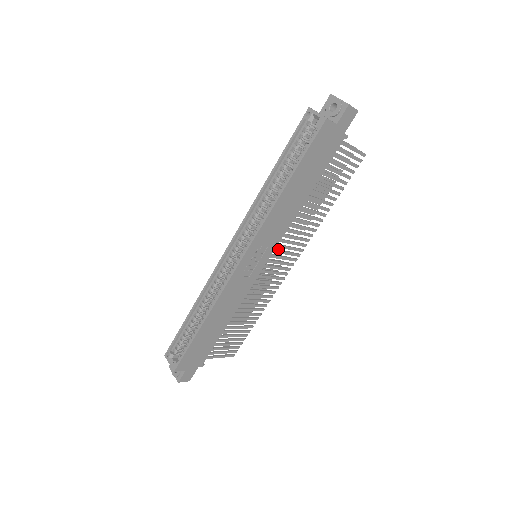
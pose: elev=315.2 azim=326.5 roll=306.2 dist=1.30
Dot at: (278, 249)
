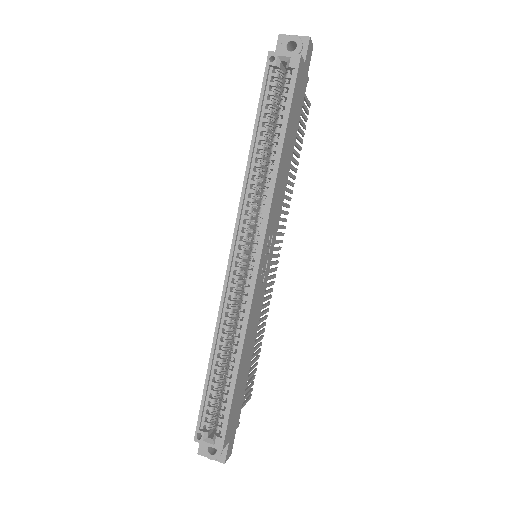
Dot at: occluded
